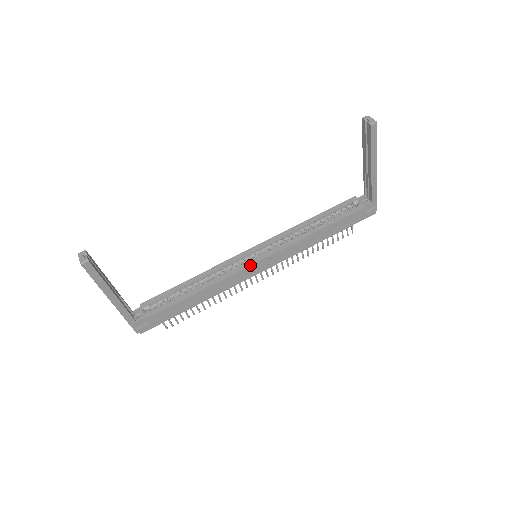
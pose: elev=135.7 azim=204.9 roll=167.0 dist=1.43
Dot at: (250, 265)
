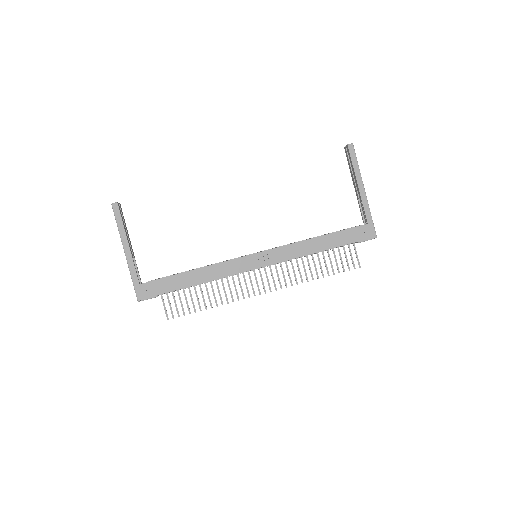
Dot at: (247, 255)
